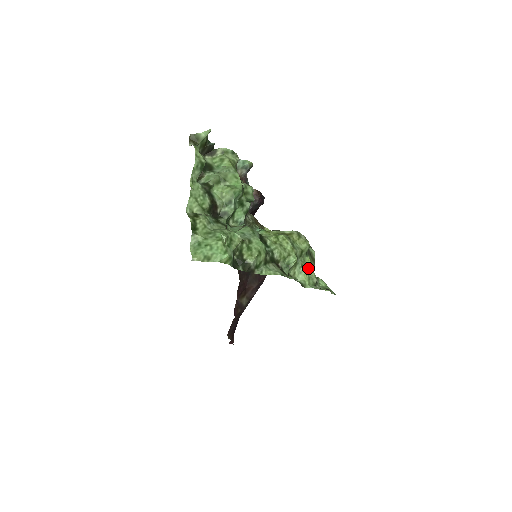
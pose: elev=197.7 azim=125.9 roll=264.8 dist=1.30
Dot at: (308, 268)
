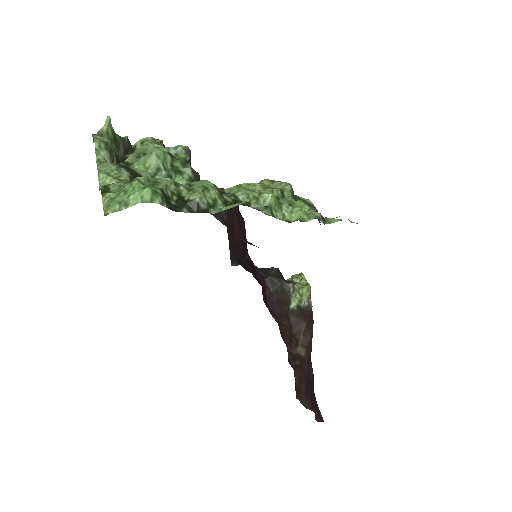
Dot at: occluded
